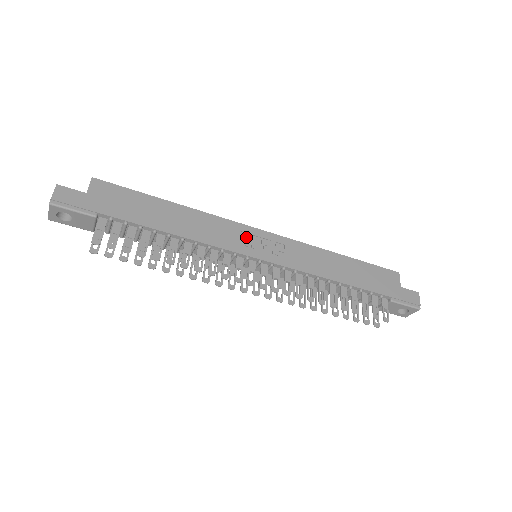
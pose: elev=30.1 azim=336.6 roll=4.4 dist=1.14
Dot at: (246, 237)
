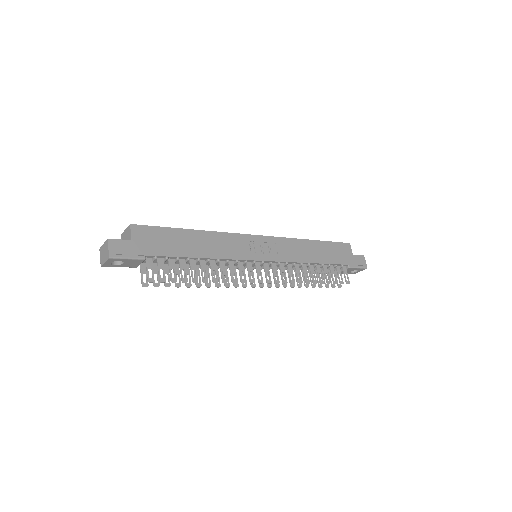
Dot at: (250, 245)
